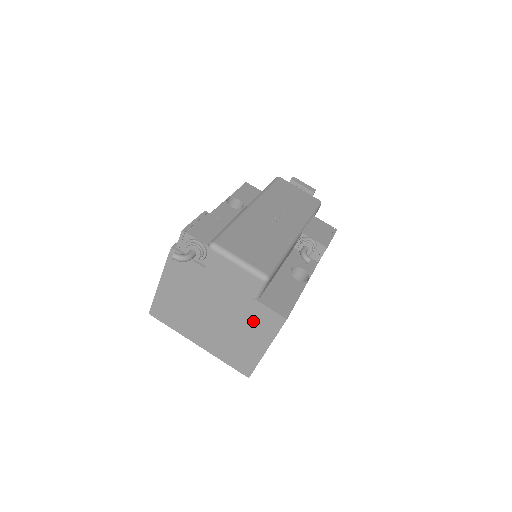
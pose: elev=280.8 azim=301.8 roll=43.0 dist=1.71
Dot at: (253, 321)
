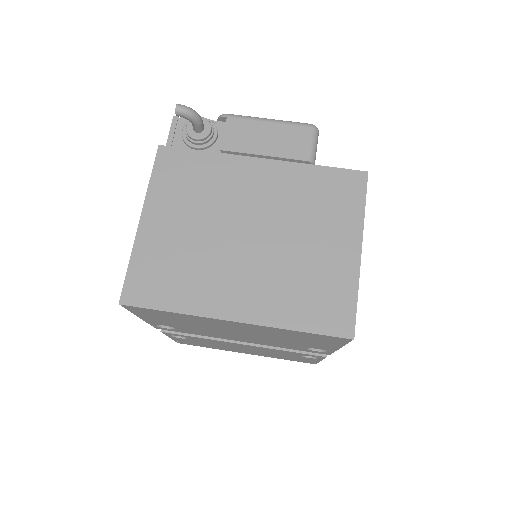
Dot at: (320, 204)
